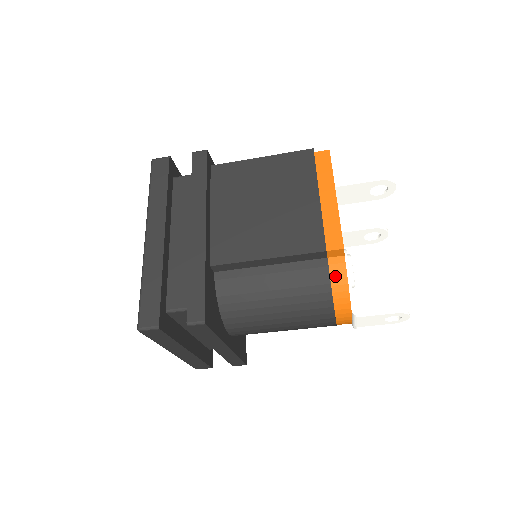
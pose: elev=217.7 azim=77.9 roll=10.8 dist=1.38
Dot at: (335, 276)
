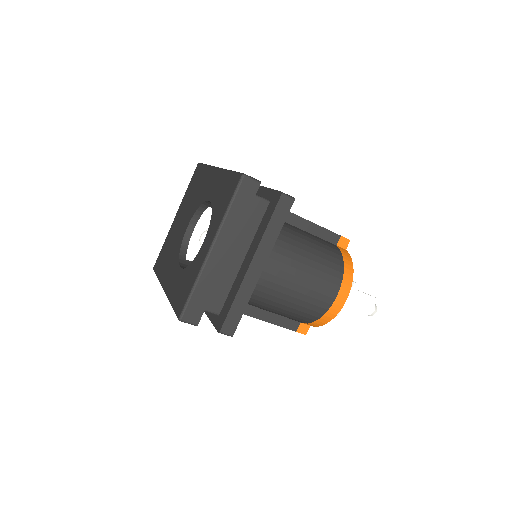
Dot at: (344, 254)
